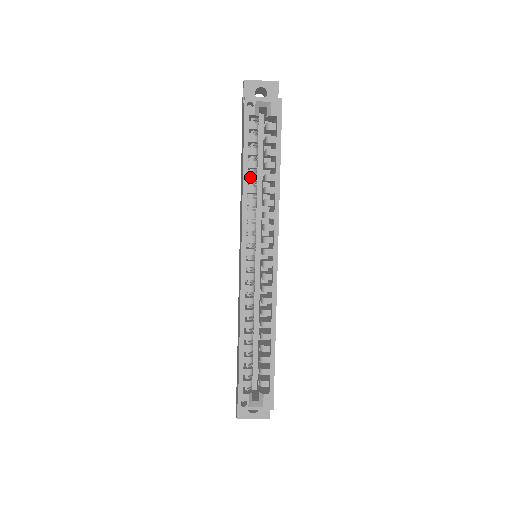
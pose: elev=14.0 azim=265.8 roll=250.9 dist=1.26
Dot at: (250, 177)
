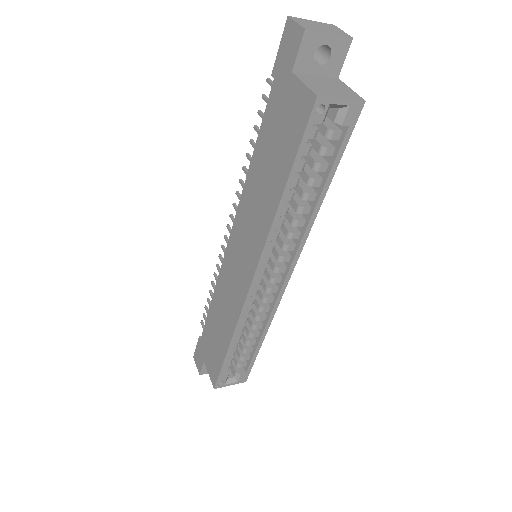
Dot at: (286, 198)
